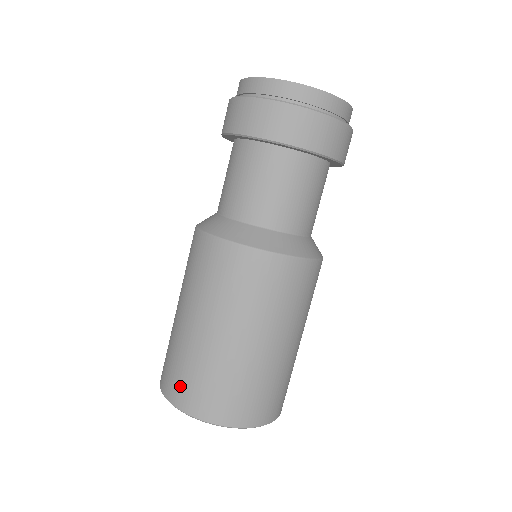
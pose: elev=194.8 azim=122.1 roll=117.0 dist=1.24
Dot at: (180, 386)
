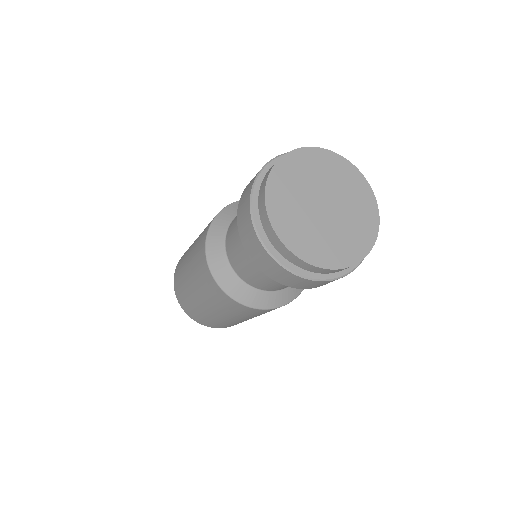
Dot at: (183, 302)
